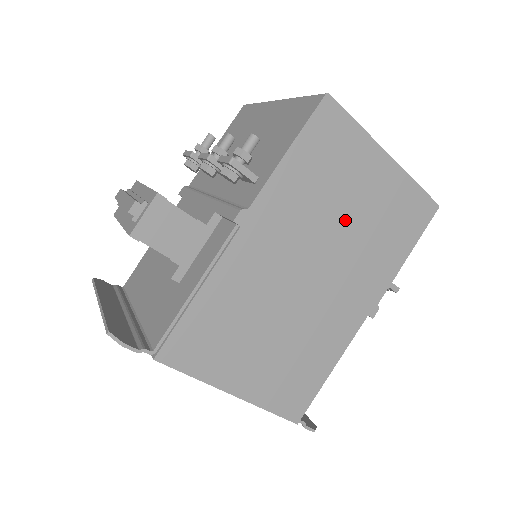
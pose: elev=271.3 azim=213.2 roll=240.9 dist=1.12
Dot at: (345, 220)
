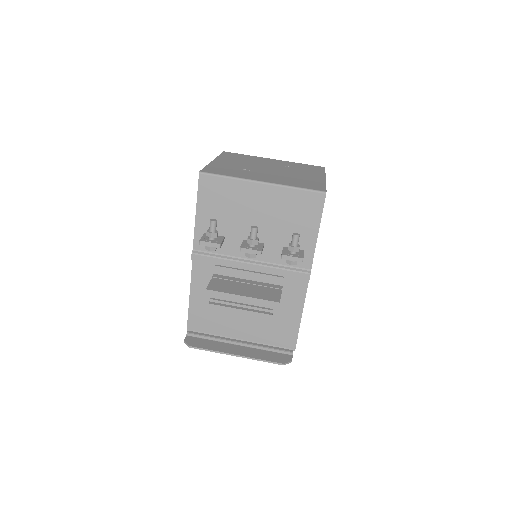
Dot at: occluded
